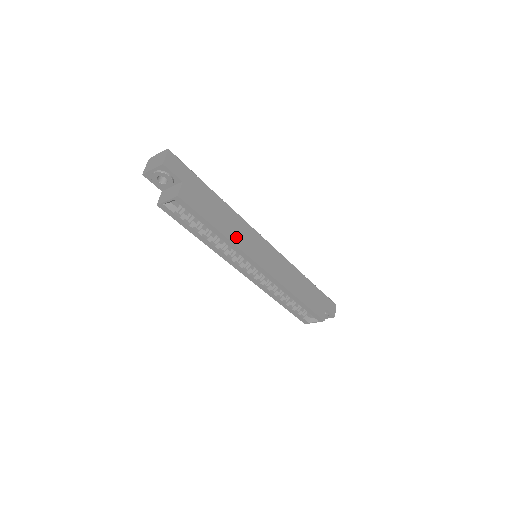
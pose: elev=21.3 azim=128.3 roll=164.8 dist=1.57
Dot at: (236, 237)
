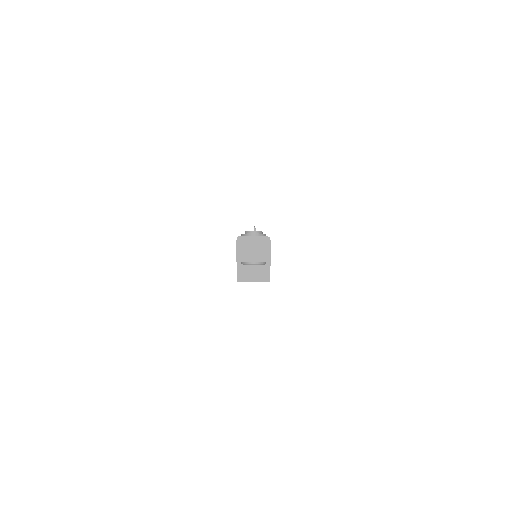
Dot at: occluded
